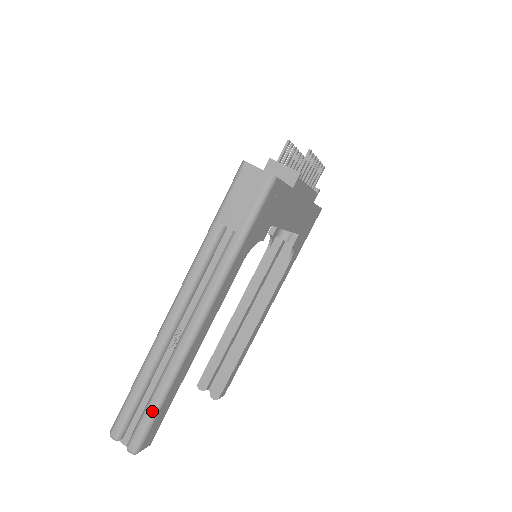
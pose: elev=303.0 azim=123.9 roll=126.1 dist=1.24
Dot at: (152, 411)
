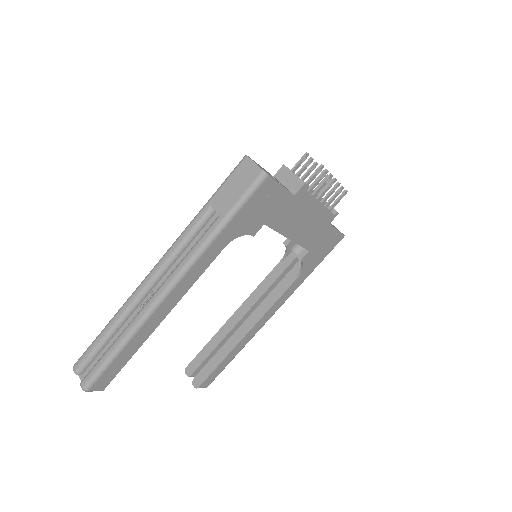
Dot at: (108, 356)
